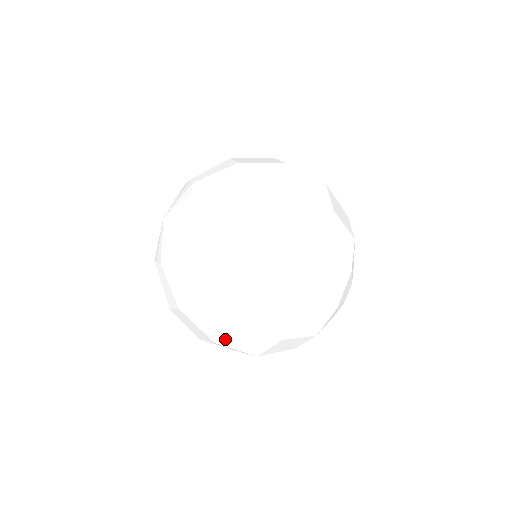
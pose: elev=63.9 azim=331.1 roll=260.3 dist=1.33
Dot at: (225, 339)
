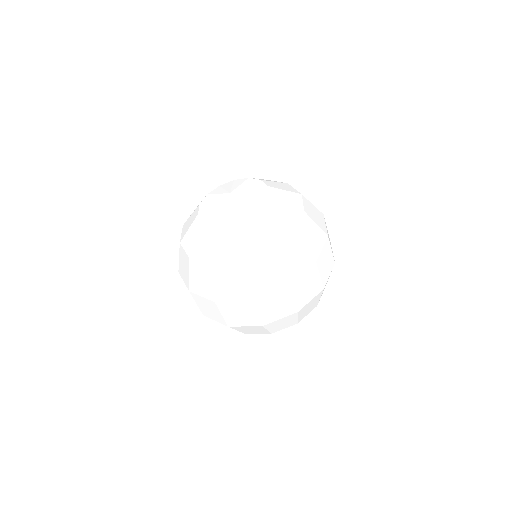
Dot at: (198, 297)
